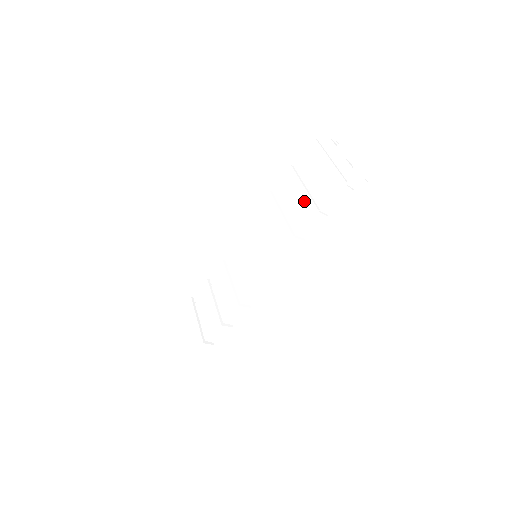
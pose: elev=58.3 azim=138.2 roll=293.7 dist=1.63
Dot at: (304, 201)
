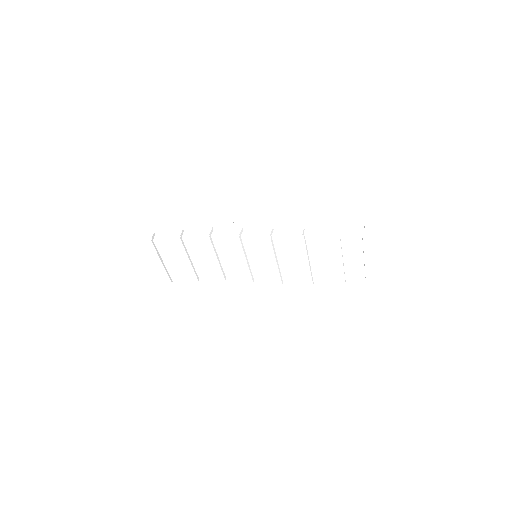
Dot at: (337, 272)
